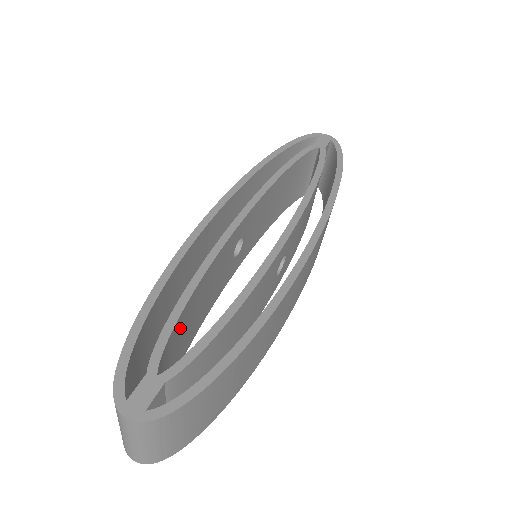
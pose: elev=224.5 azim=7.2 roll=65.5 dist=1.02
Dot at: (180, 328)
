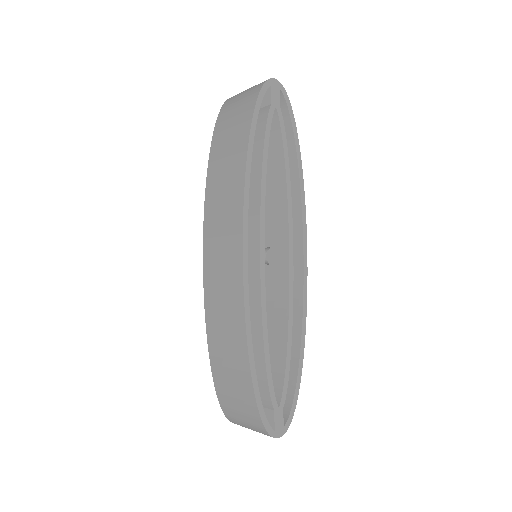
Dot at: occluded
